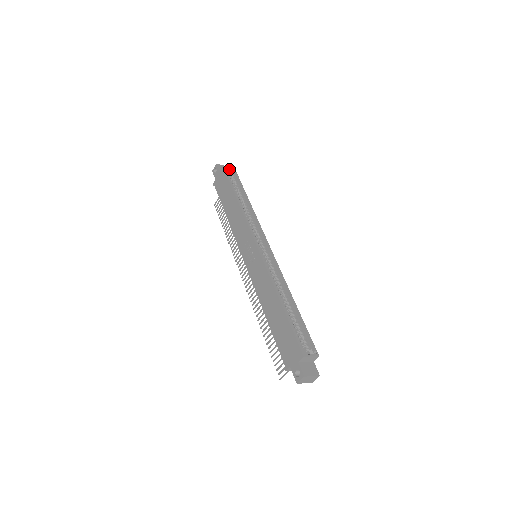
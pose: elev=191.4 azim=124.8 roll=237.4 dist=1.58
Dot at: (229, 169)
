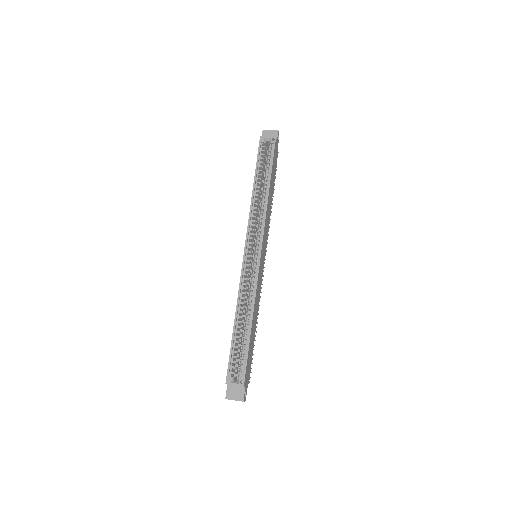
Dot at: (268, 139)
